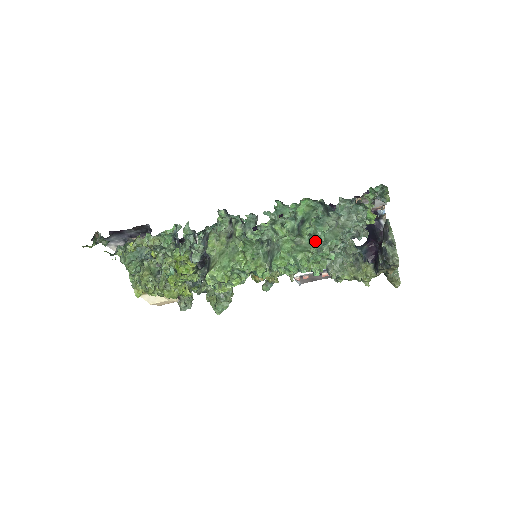
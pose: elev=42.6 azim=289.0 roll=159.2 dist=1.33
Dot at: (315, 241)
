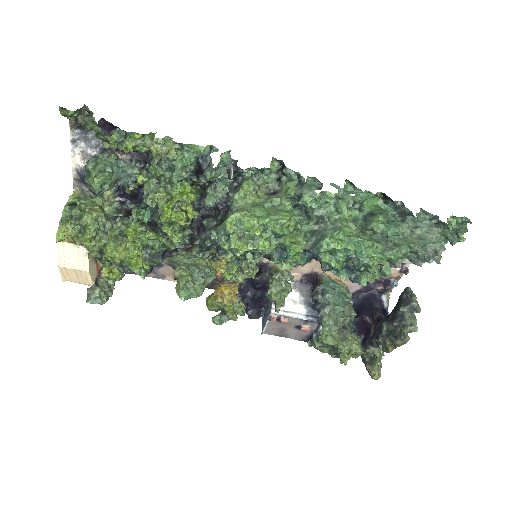
Dot at: (380, 241)
